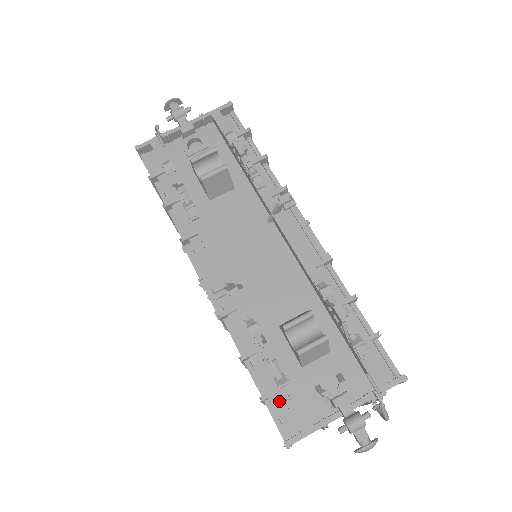
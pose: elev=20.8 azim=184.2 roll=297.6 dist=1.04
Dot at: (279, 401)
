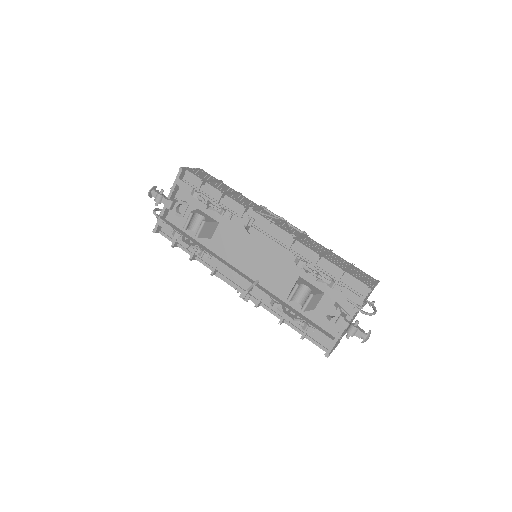
Dot at: occluded
